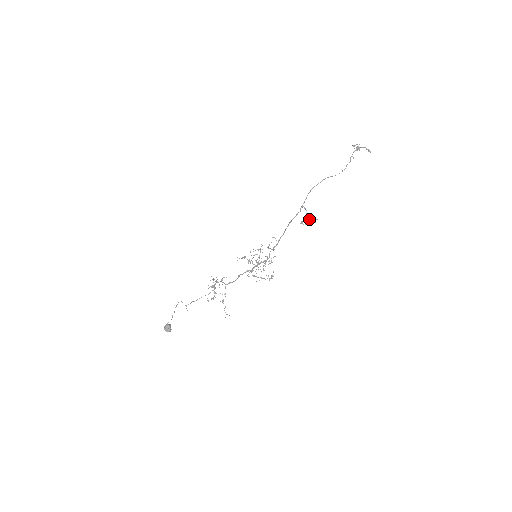
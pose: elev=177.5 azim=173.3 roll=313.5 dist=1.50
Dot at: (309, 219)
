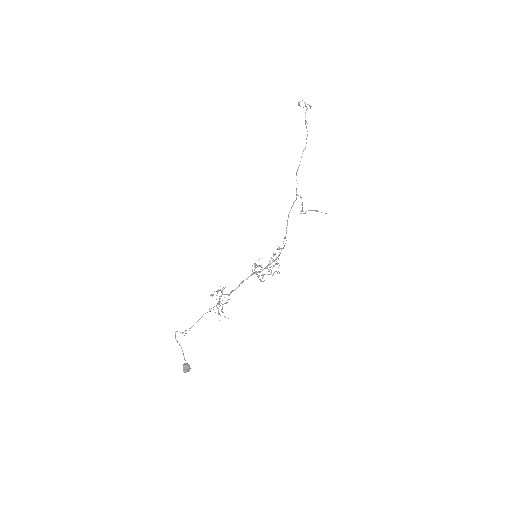
Dot at: (316, 211)
